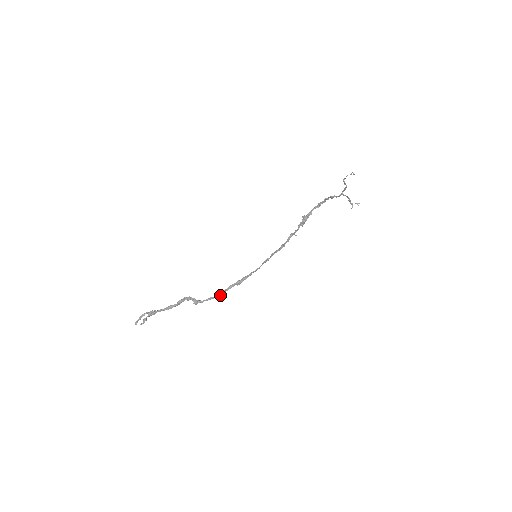
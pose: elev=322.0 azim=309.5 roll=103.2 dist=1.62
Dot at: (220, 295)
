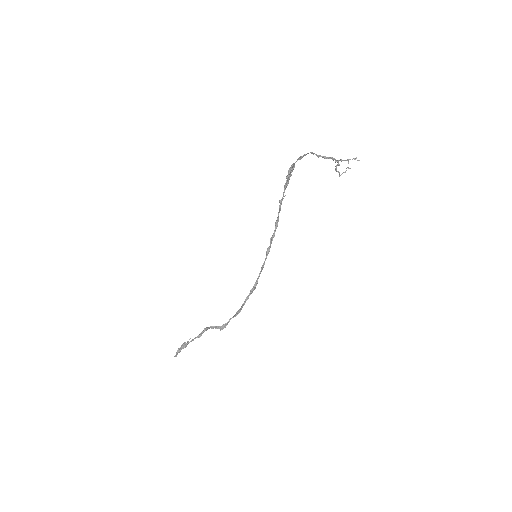
Dot at: (240, 311)
